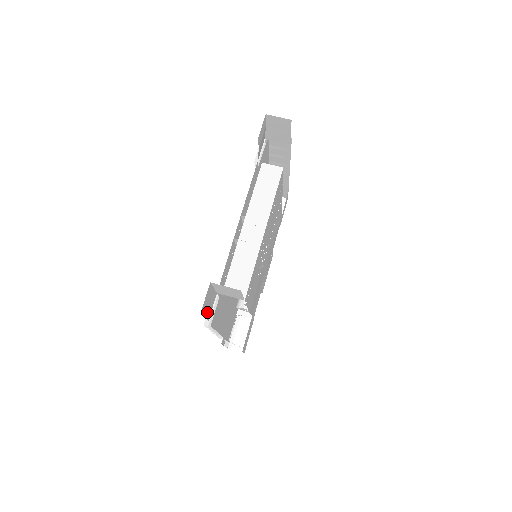
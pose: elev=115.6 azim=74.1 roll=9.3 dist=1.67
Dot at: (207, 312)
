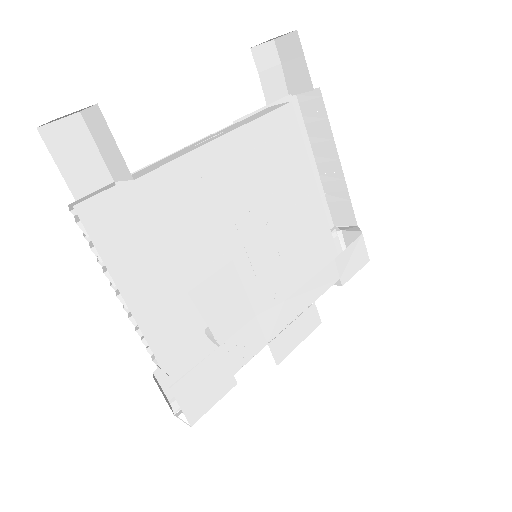
Dot at: (70, 171)
